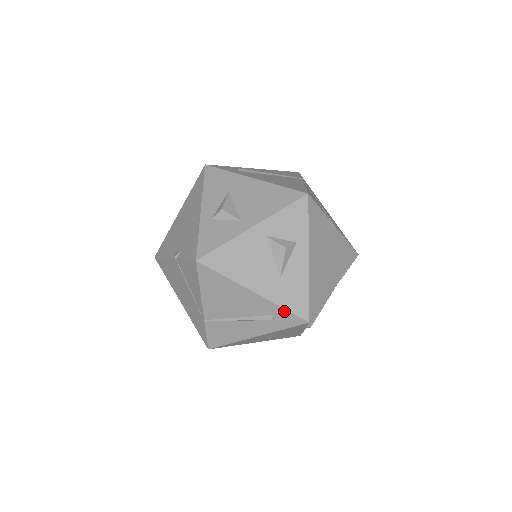
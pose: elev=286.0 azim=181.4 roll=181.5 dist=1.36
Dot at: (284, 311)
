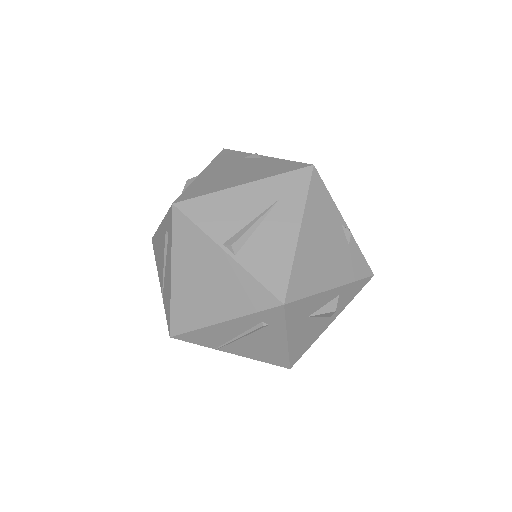
Dot at: (167, 216)
